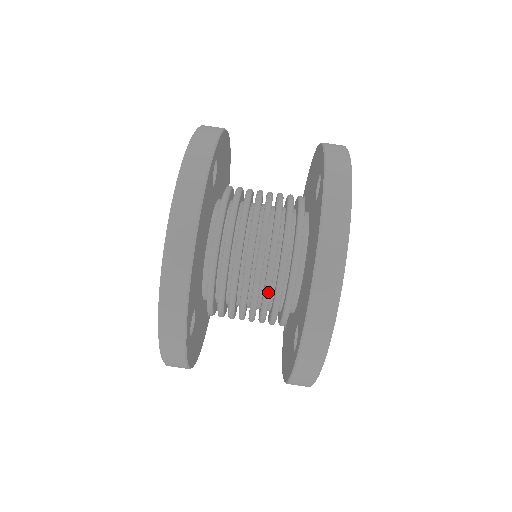
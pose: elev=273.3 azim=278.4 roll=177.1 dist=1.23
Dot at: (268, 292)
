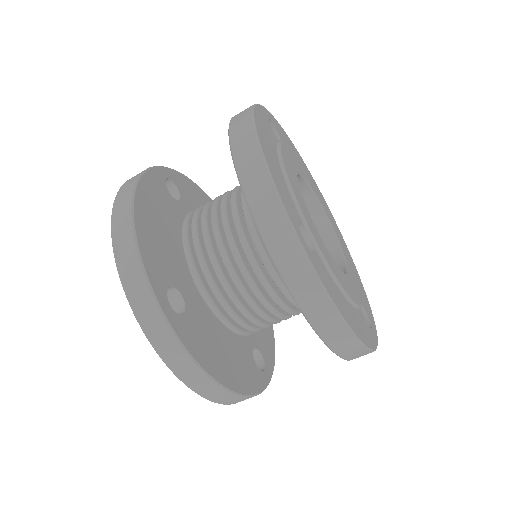
Dot at: occluded
